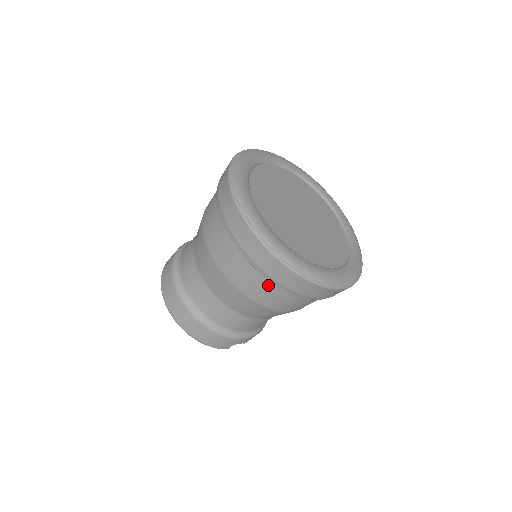
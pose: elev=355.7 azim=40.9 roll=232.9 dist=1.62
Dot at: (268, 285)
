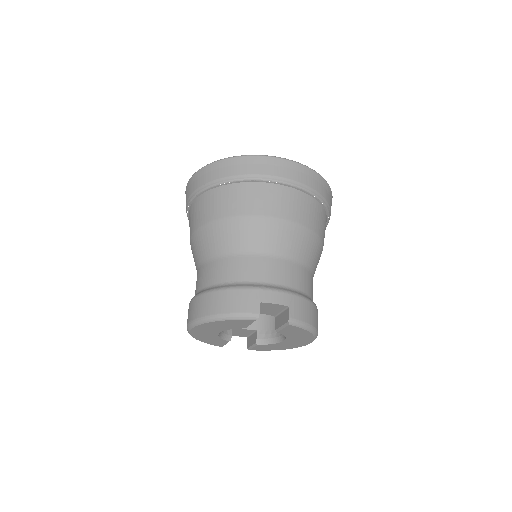
Dot at: (221, 192)
